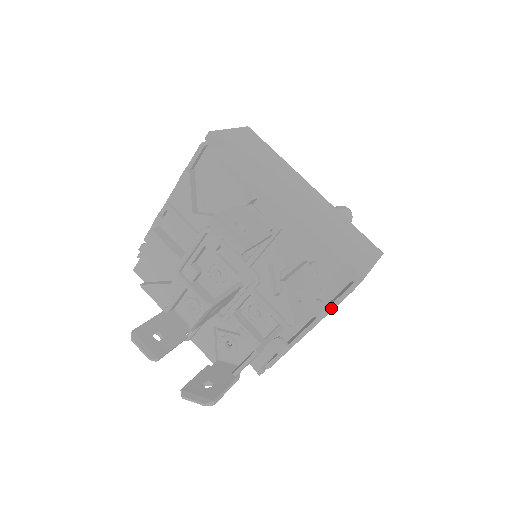
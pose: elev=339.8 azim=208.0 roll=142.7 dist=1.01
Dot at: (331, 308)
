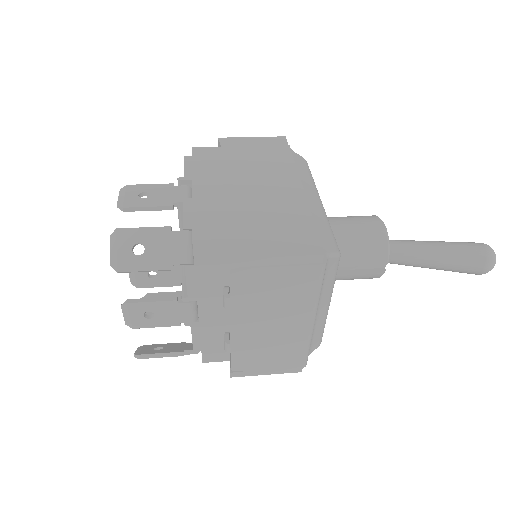
Dot at: (230, 296)
